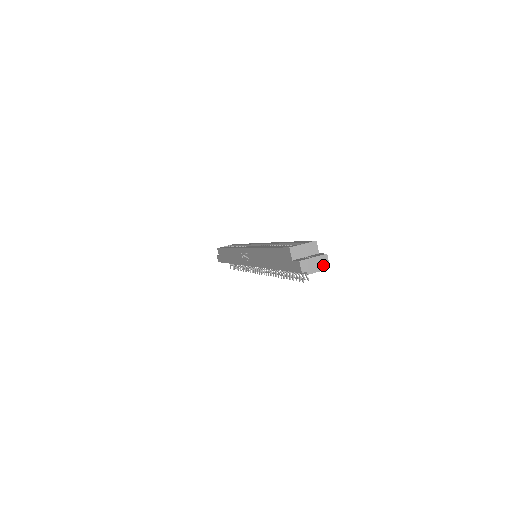
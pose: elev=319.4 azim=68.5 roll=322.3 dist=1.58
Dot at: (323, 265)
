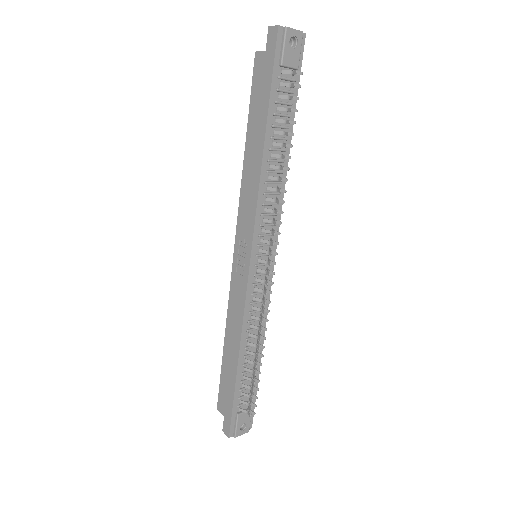
Dot at: (298, 32)
